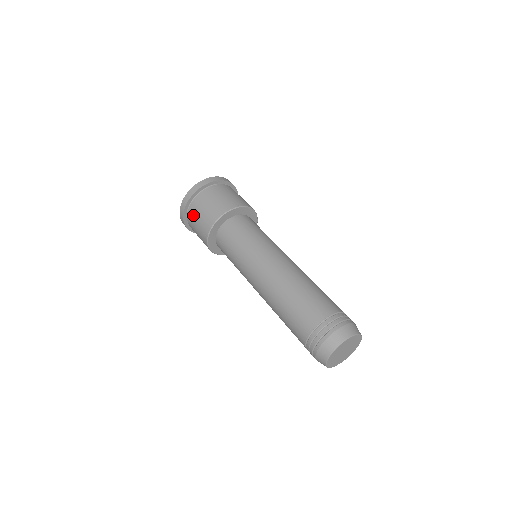
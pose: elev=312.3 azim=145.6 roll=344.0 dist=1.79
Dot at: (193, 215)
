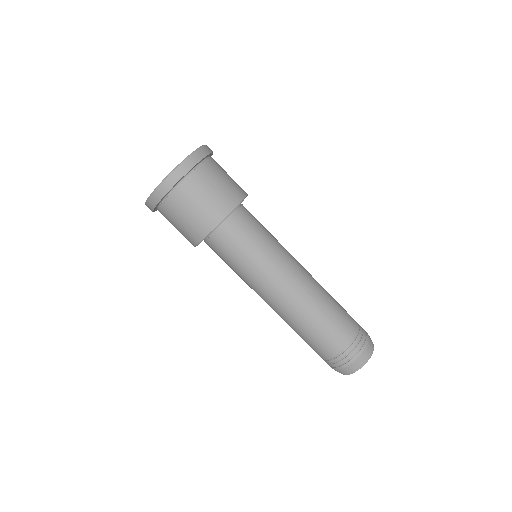
Dot at: occluded
